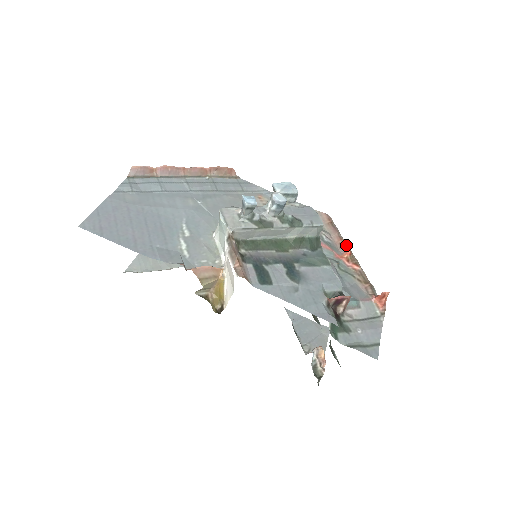
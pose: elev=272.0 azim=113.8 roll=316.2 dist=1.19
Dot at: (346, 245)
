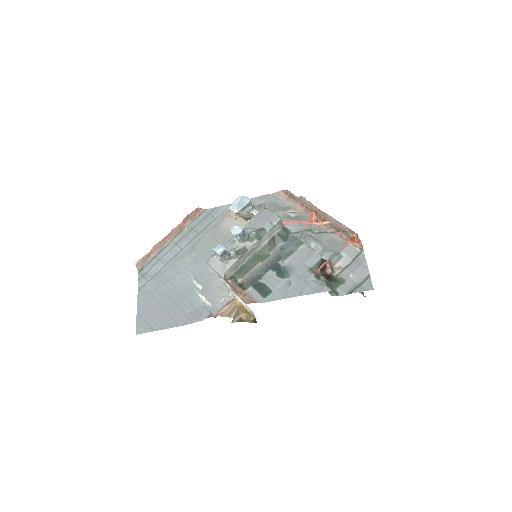
Dot at: (309, 208)
